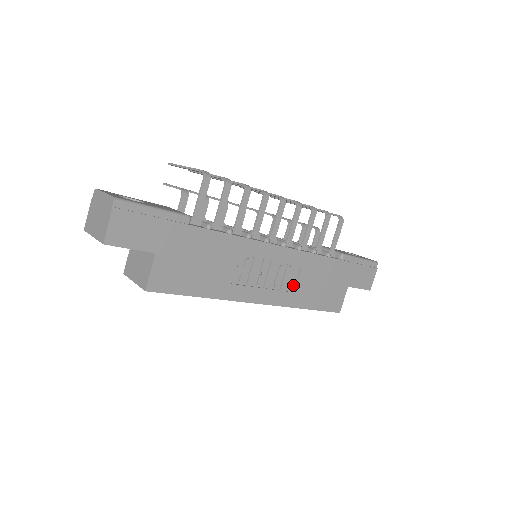
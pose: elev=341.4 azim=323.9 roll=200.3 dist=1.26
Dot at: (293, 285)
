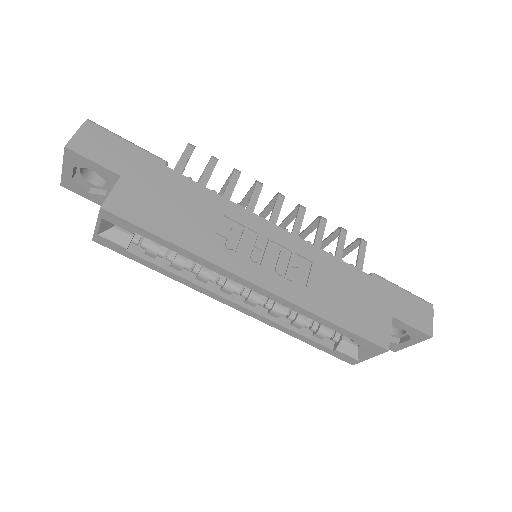
Dot at: (304, 282)
